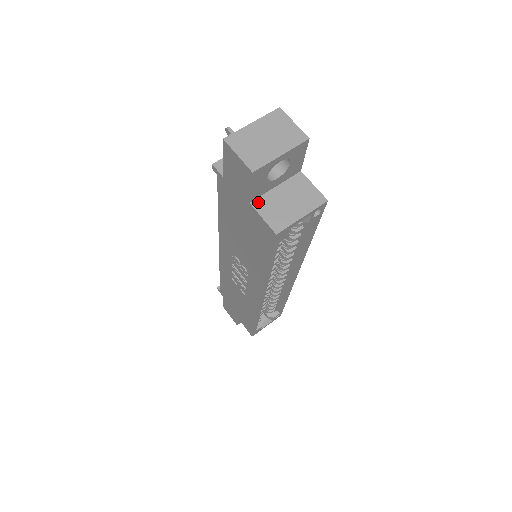
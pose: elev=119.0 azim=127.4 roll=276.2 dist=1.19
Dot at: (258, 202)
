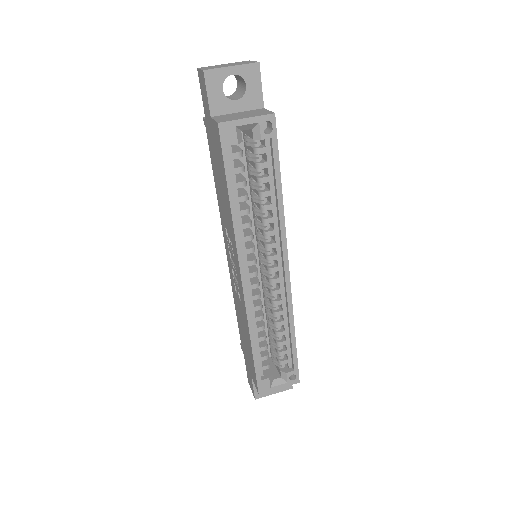
Dot at: (217, 116)
